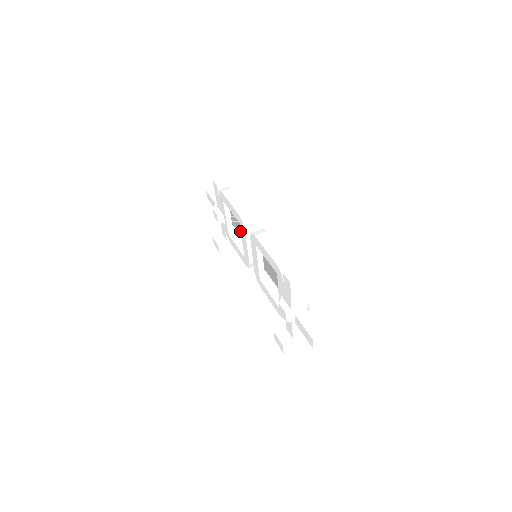
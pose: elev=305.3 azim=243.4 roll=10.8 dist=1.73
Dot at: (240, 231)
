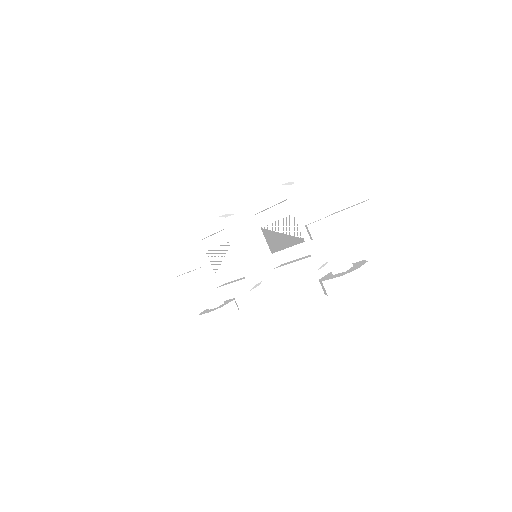
Dot at: (227, 260)
